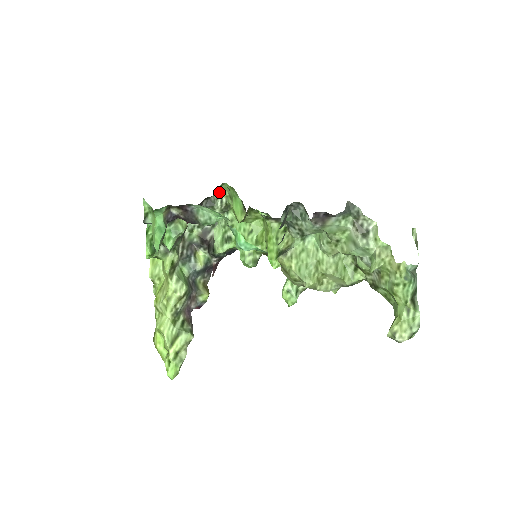
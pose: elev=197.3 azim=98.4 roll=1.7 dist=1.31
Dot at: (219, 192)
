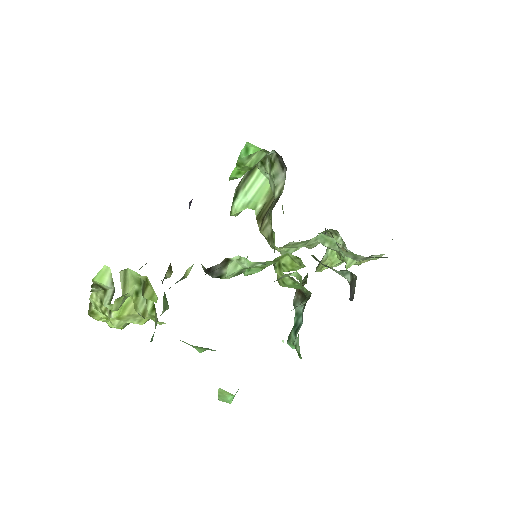
Dot at: occluded
